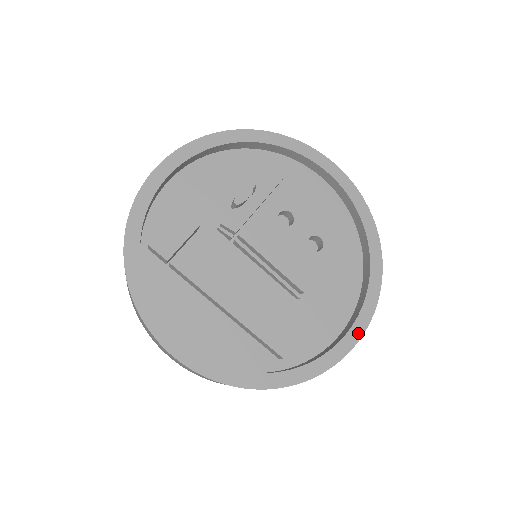
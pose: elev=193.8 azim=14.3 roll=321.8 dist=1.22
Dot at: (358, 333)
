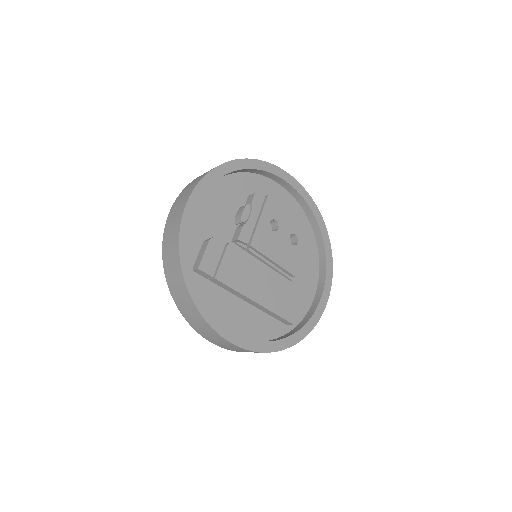
Dot at: (327, 294)
